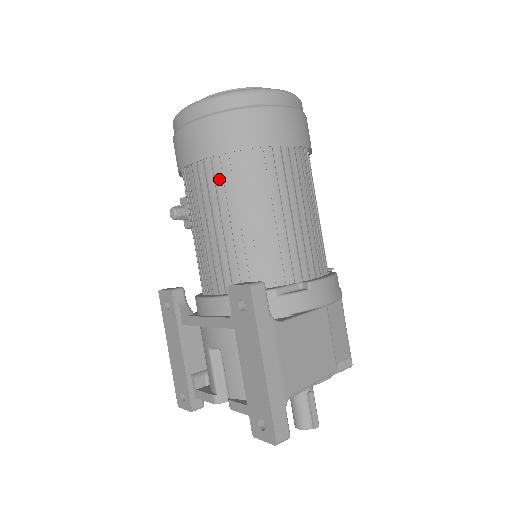
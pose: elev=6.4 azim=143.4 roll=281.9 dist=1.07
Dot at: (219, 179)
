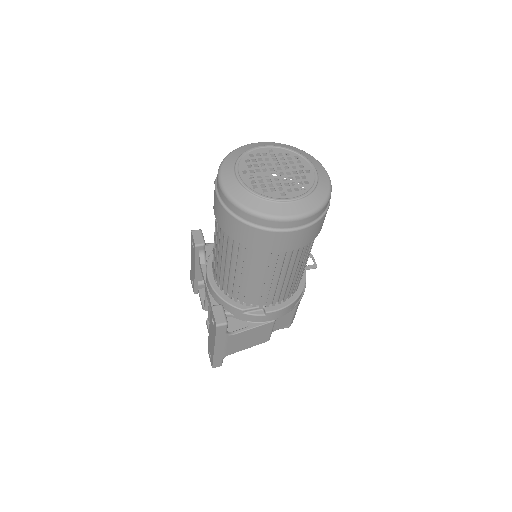
Dot at: (230, 246)
